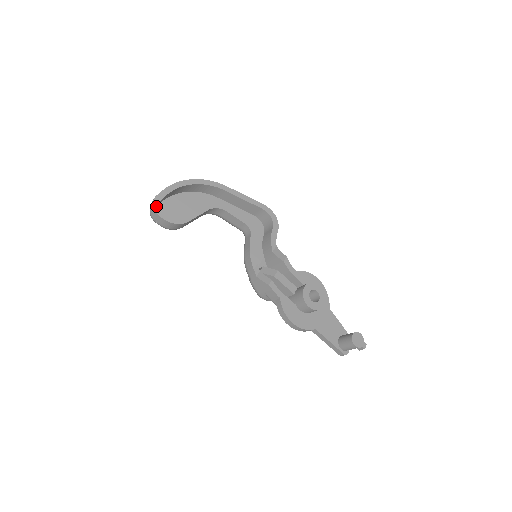
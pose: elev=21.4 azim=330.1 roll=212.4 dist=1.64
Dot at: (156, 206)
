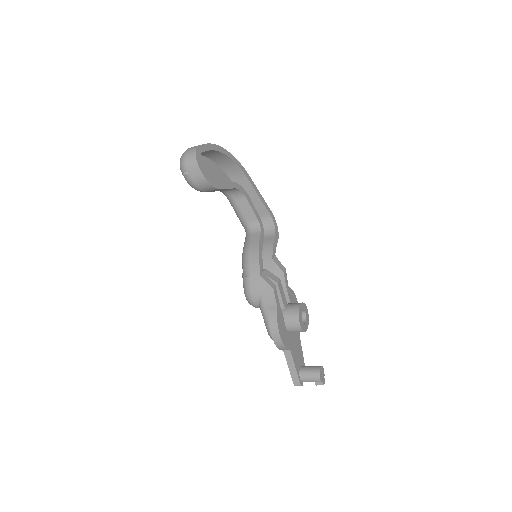
Dot at: (198, 155)
